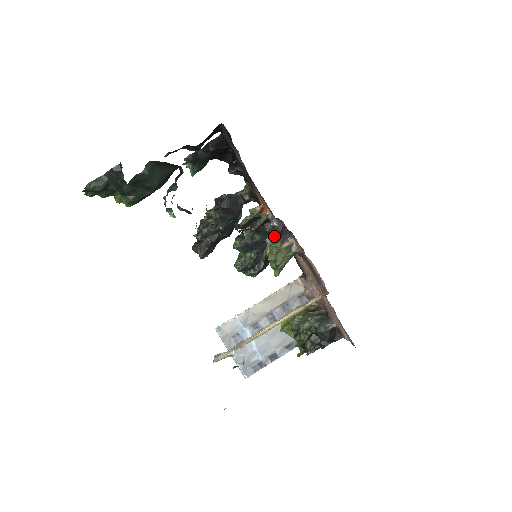
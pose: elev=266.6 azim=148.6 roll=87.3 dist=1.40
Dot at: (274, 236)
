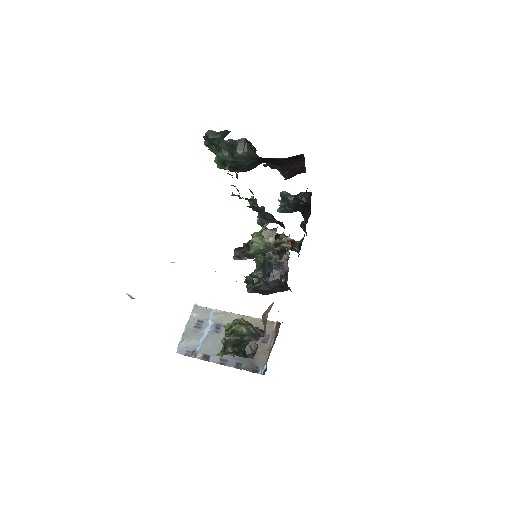
Dot at: occluded
